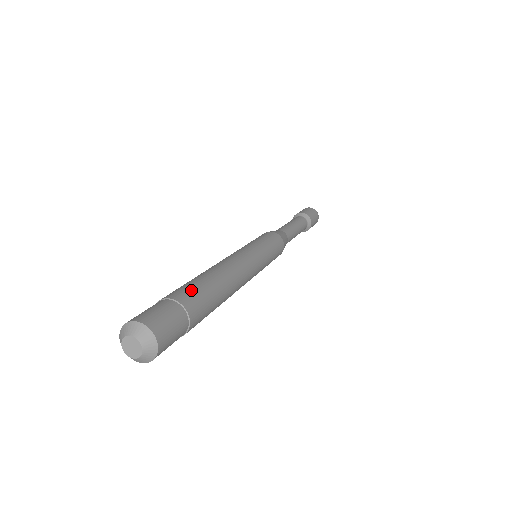
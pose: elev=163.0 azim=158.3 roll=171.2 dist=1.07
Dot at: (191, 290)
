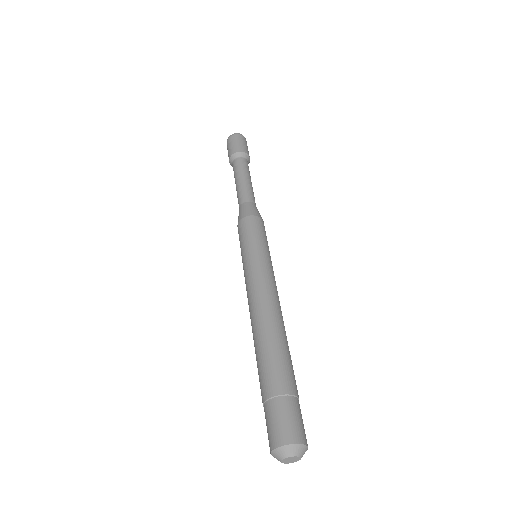
Dot at: (283, 370)
